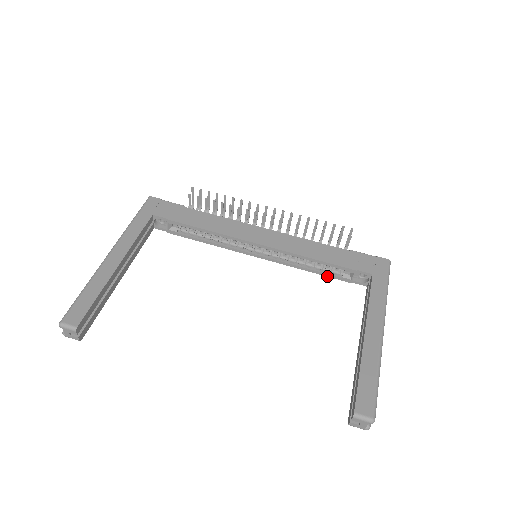
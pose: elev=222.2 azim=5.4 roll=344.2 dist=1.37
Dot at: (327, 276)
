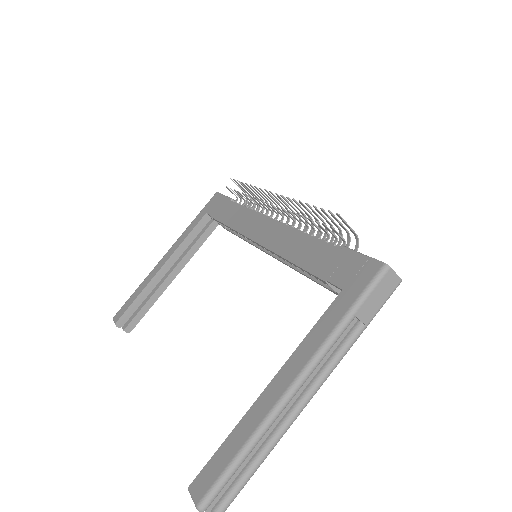
Dot at: occluded
